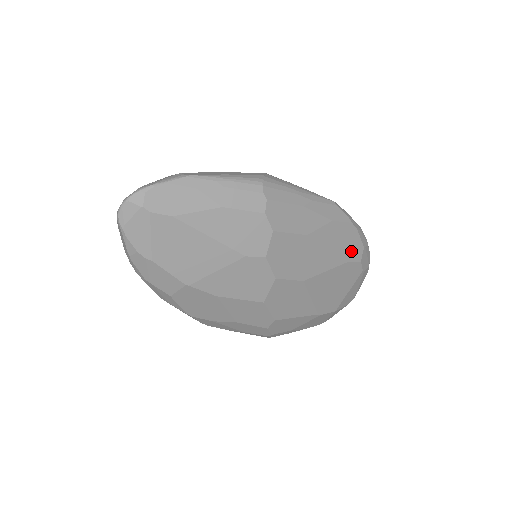
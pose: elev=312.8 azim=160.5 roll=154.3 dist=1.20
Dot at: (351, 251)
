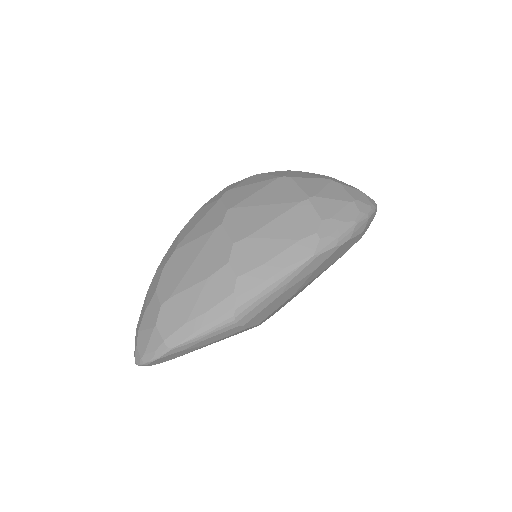
Dot at: (346, 249)
